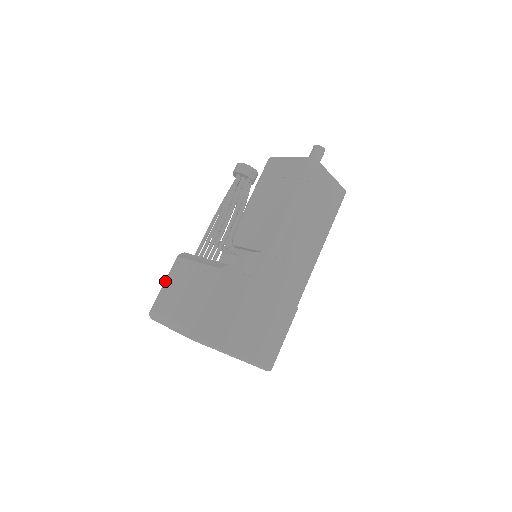
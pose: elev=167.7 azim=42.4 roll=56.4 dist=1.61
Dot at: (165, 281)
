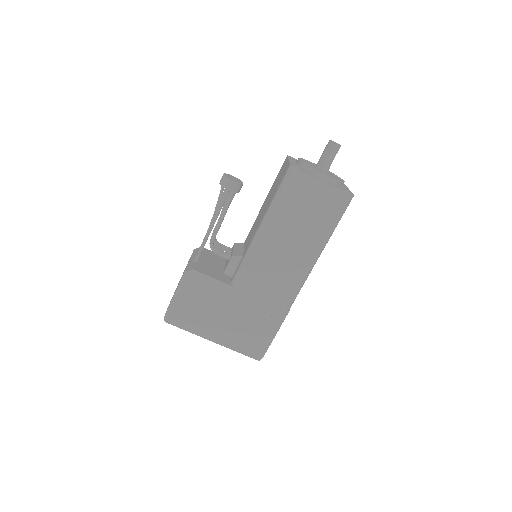
Dot at: occluded
